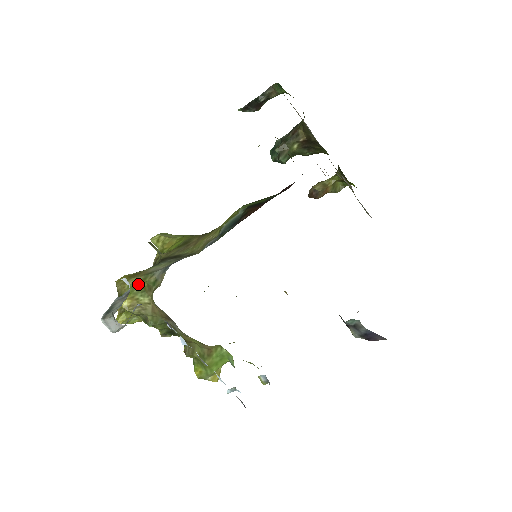
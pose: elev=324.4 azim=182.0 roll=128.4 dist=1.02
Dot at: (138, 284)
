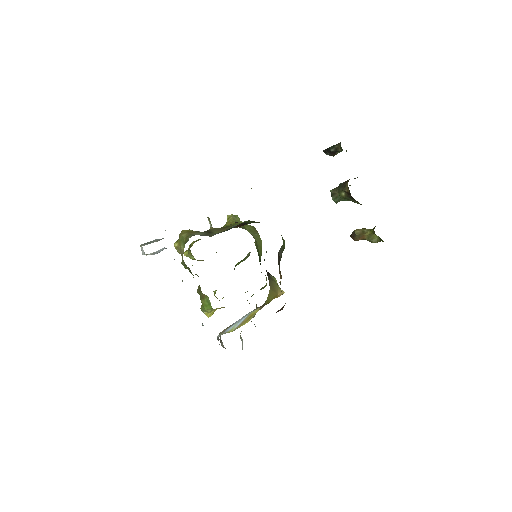
Dot at: (185, 238)
